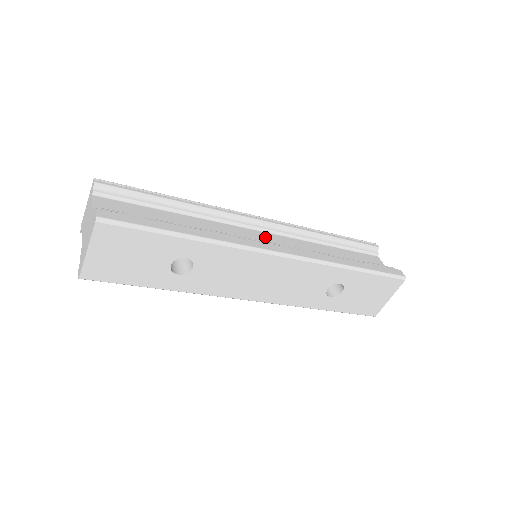
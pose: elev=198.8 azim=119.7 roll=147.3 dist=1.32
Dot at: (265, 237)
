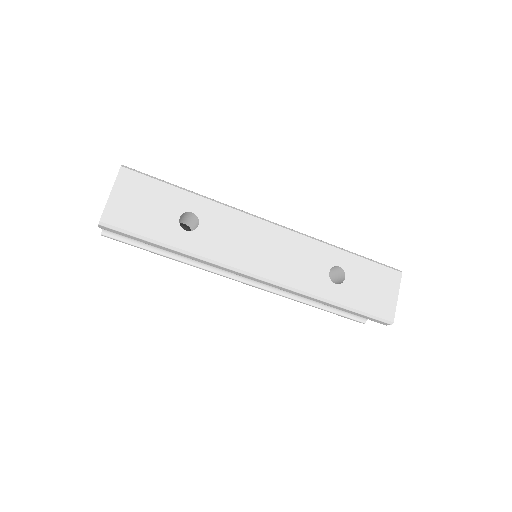
Dot at: occluded
